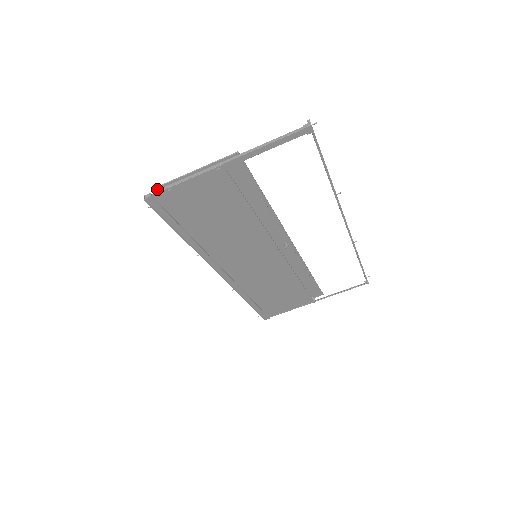
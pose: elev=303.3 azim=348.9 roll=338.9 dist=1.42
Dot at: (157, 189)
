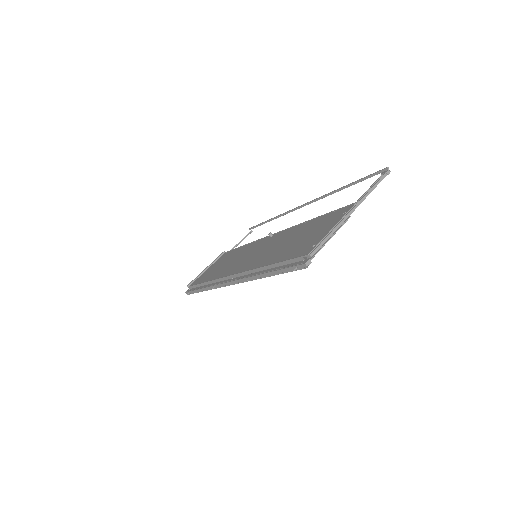
Dot at: (310, 253)
